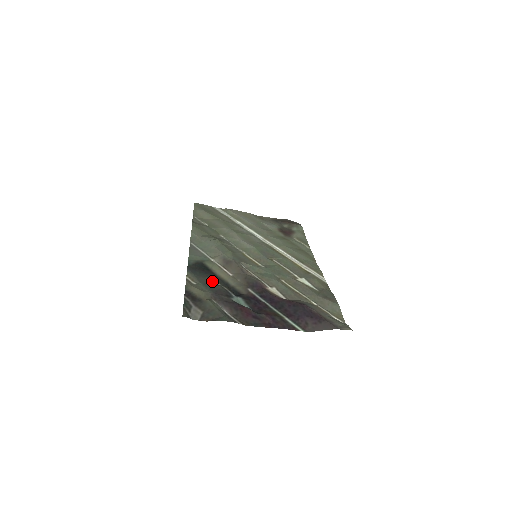
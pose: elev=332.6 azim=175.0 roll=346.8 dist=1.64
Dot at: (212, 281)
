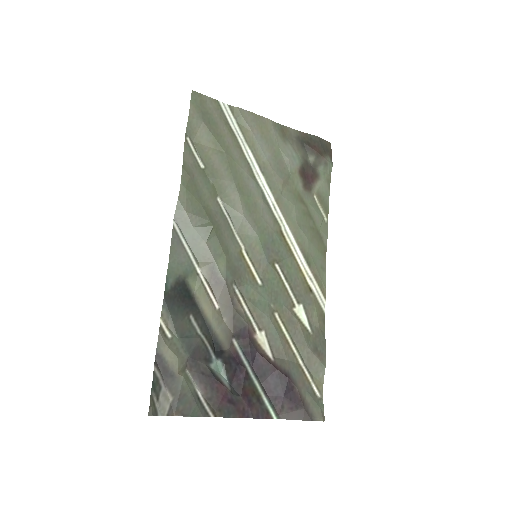
Dot at: (192, 326)
